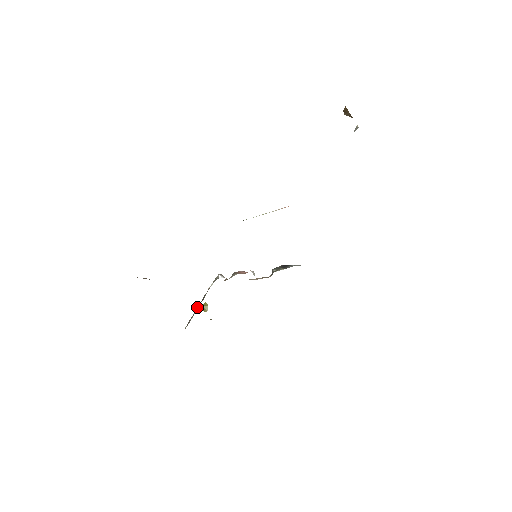
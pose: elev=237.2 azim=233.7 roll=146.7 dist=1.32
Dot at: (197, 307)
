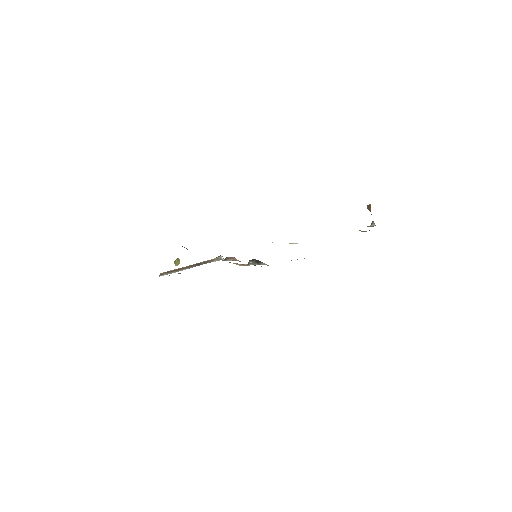
Dot at: occluded
